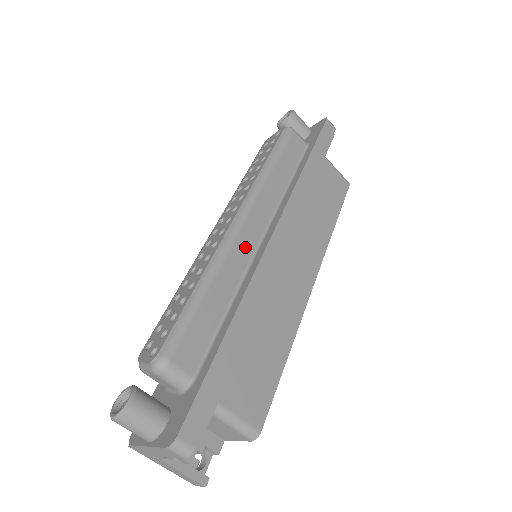
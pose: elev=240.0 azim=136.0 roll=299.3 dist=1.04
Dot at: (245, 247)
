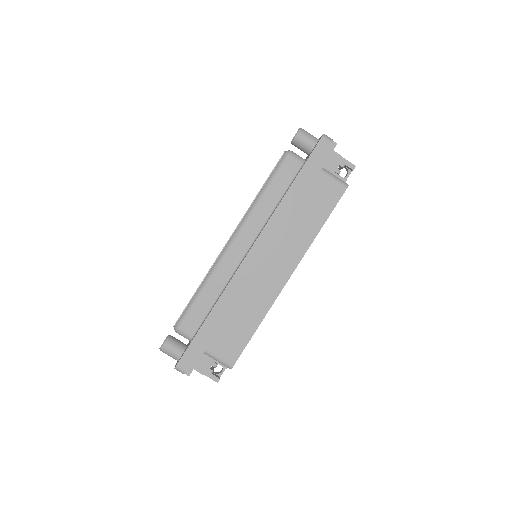
Dot at: (233, 260)
